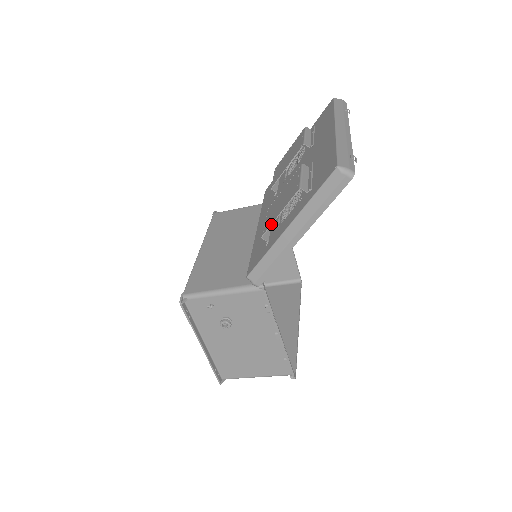
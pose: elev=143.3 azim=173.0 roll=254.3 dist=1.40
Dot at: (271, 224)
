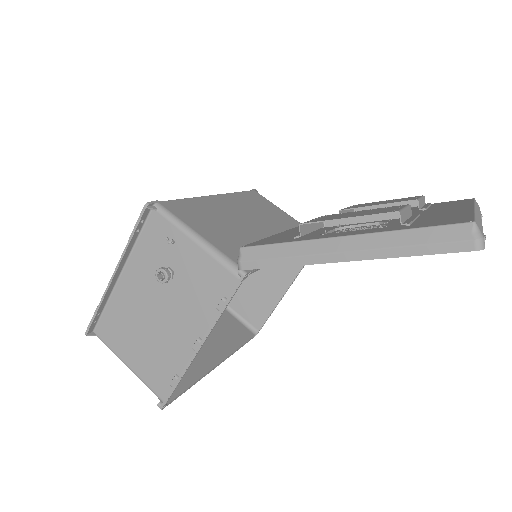
Dot at: (326, 220)
